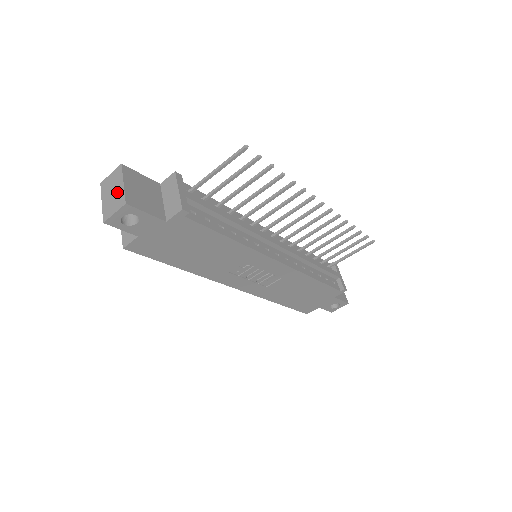
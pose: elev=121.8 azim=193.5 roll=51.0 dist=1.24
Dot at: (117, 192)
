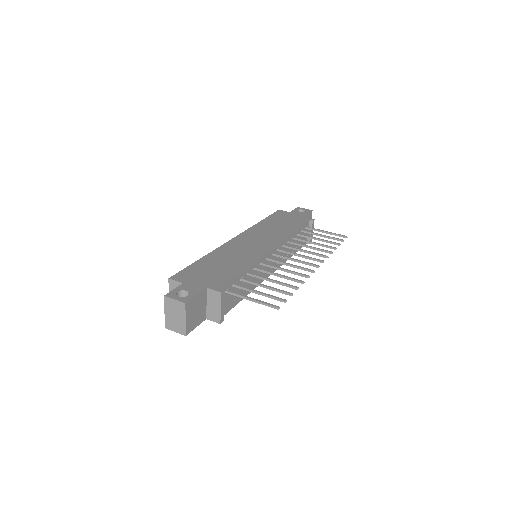
Dot at: (179, 321)
